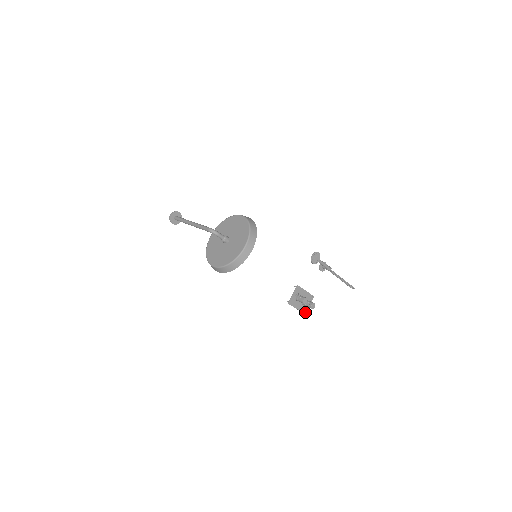
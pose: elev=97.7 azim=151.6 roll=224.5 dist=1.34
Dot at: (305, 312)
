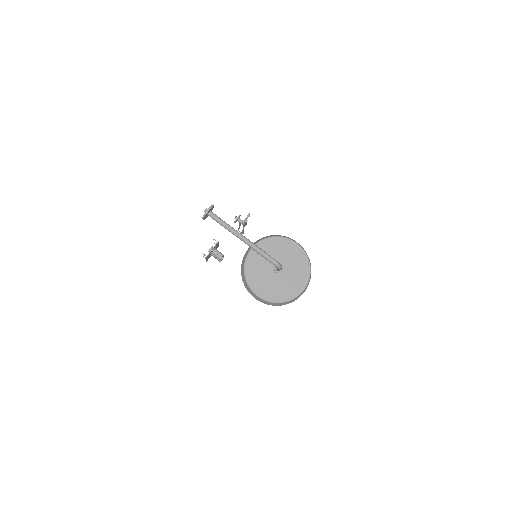
Dot at: (207, 260)
